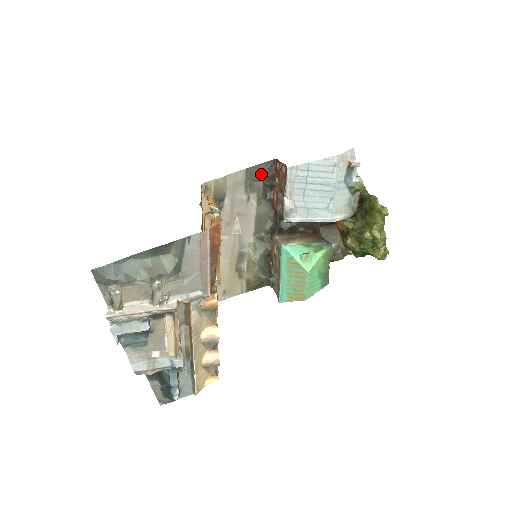
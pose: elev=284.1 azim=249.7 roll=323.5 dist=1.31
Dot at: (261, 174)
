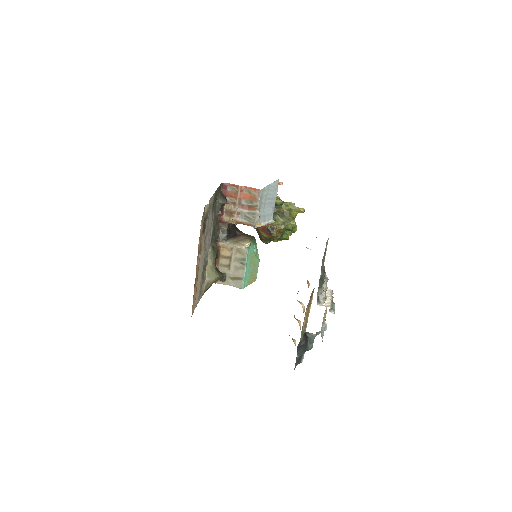
Dot at: (218, 195)
